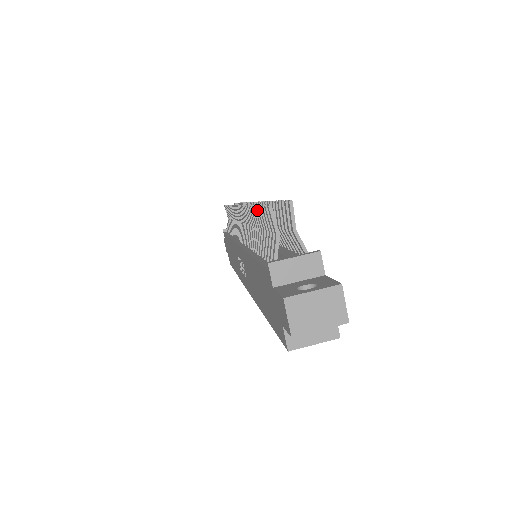
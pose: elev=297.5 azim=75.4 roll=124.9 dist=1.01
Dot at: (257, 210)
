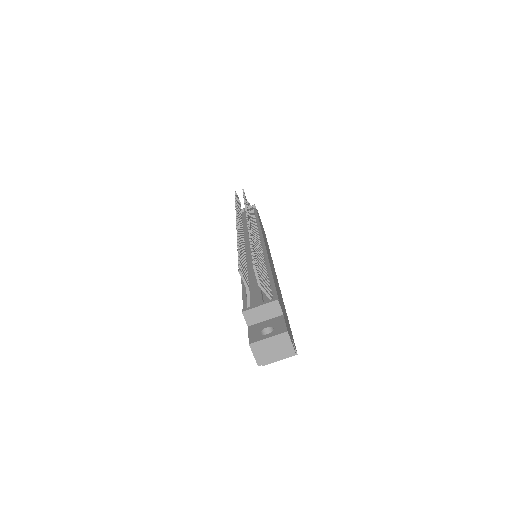
Dot at: occluded
